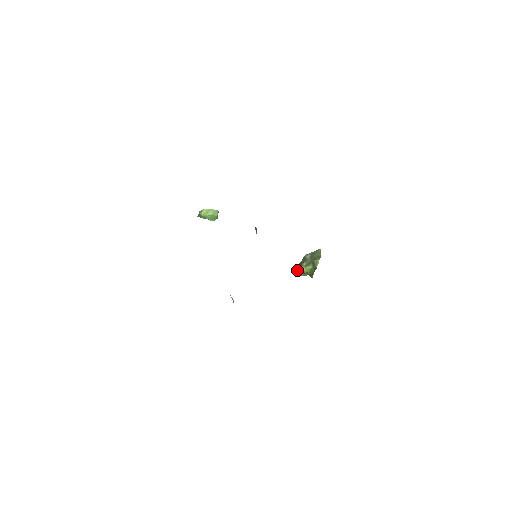
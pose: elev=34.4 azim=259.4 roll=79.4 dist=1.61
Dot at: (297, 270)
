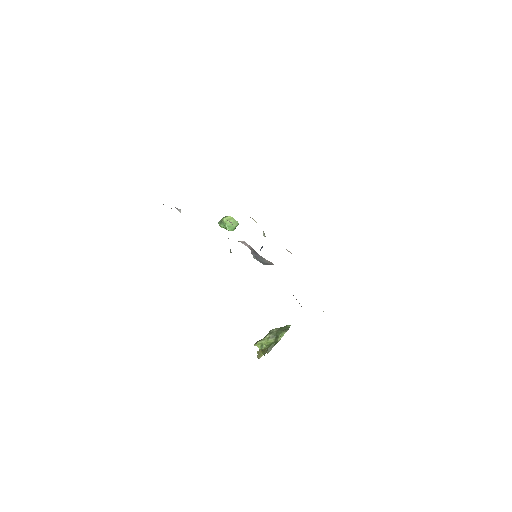
Dot at: occluded
